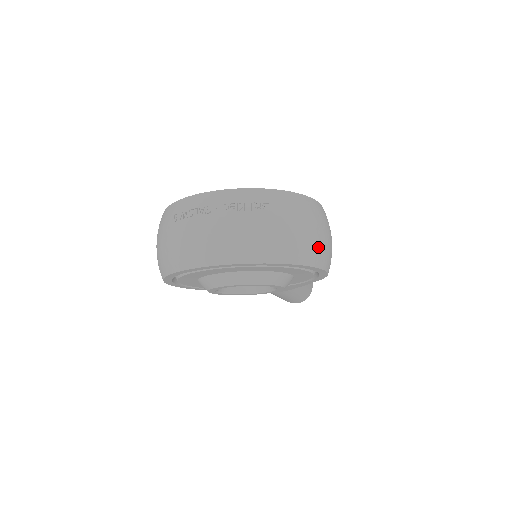
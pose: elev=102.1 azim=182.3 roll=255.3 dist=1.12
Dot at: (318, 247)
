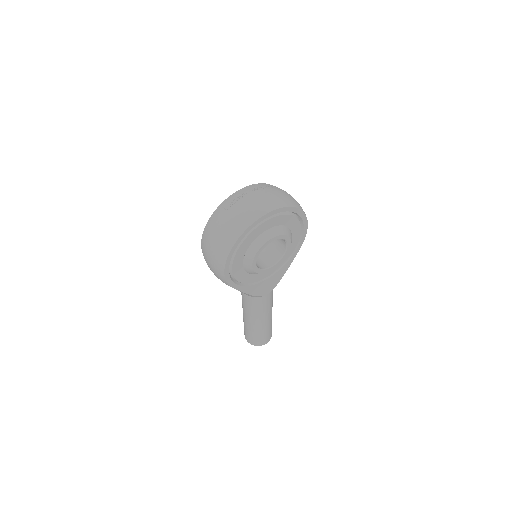
Dot at: occluded
